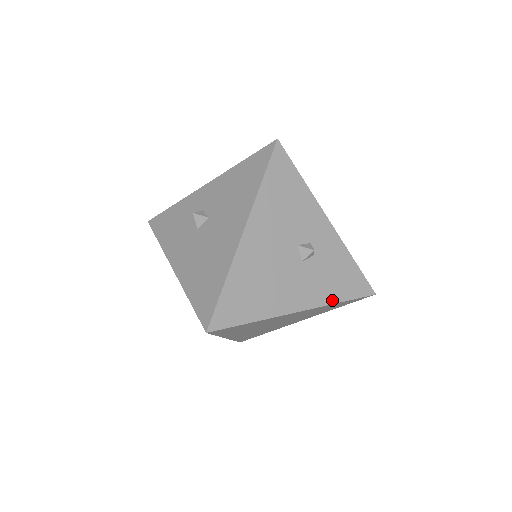
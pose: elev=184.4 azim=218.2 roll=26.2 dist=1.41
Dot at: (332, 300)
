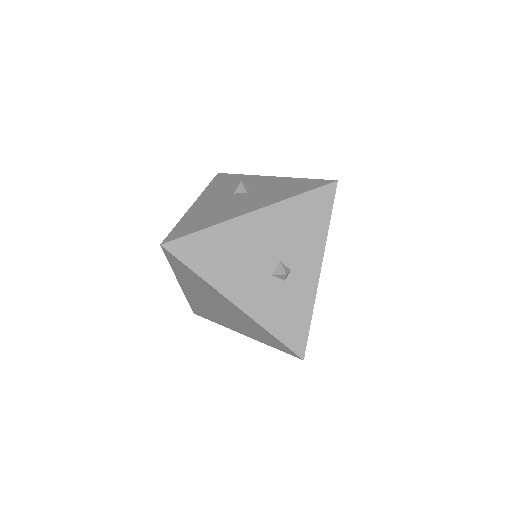
Dot at: (266, 325)
